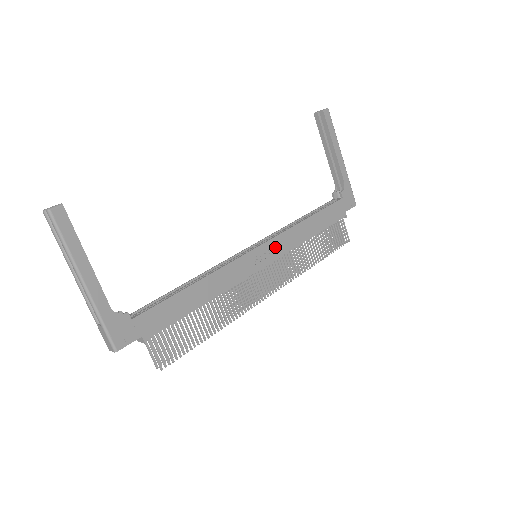
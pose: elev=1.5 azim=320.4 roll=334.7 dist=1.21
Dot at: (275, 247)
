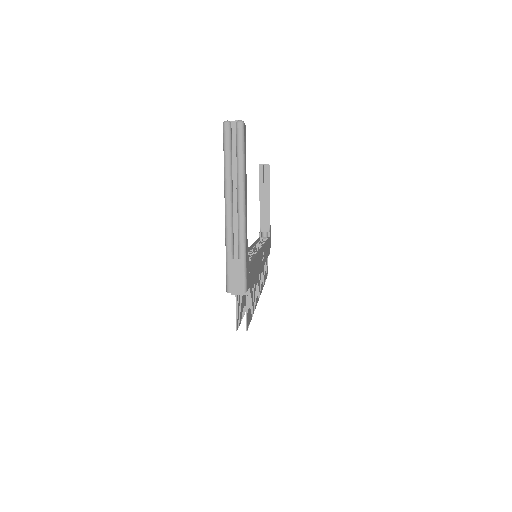
Dot at: (264, 254)
